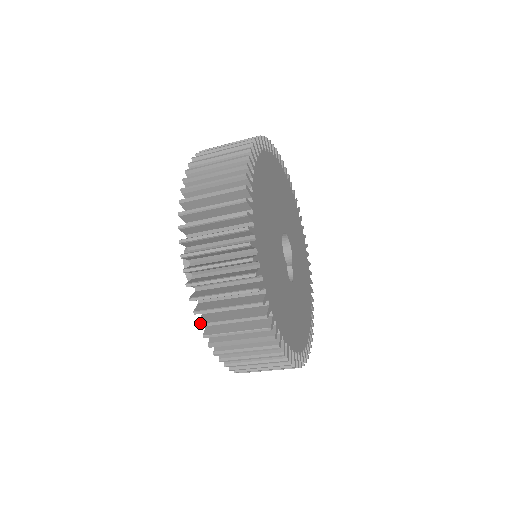
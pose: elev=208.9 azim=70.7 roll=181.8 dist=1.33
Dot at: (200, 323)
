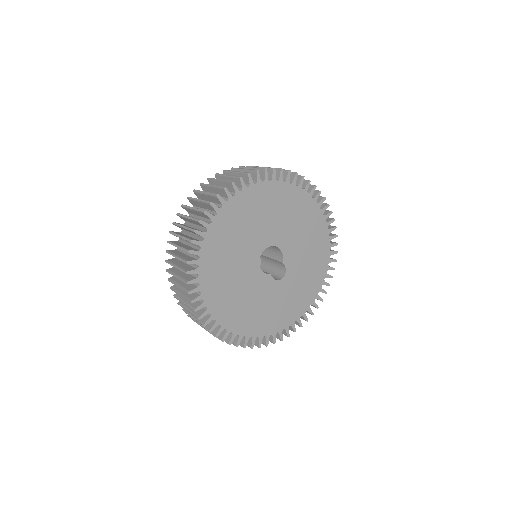
Dot at: occluded
